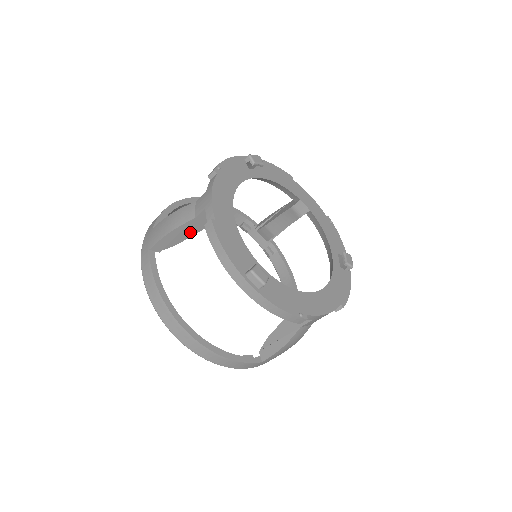
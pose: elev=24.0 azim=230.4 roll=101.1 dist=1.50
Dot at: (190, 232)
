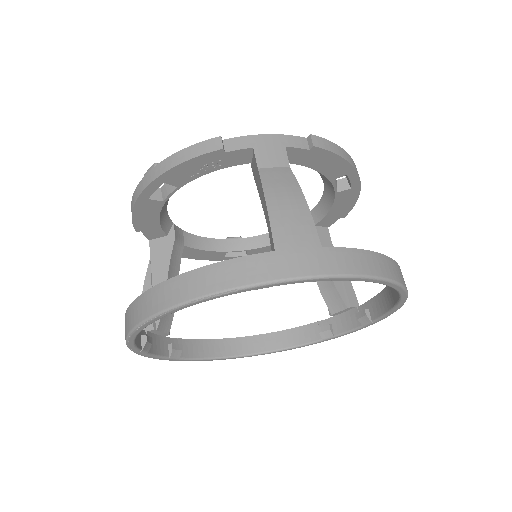
Dot at: (161, 279)
